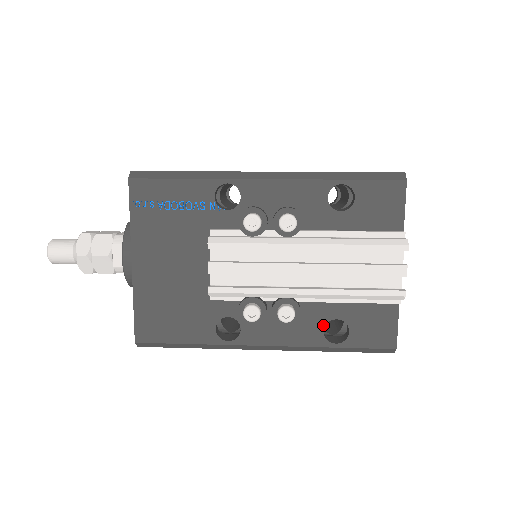
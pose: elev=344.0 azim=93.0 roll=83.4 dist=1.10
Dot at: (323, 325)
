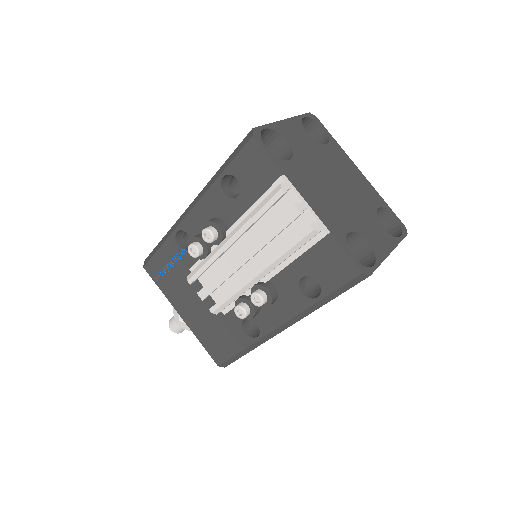
Dot at: (298, 288)
